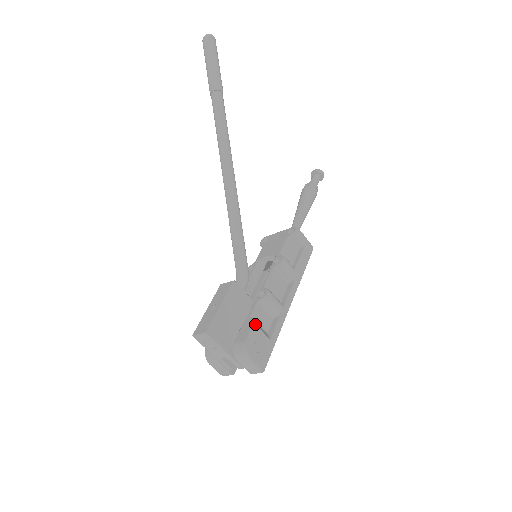
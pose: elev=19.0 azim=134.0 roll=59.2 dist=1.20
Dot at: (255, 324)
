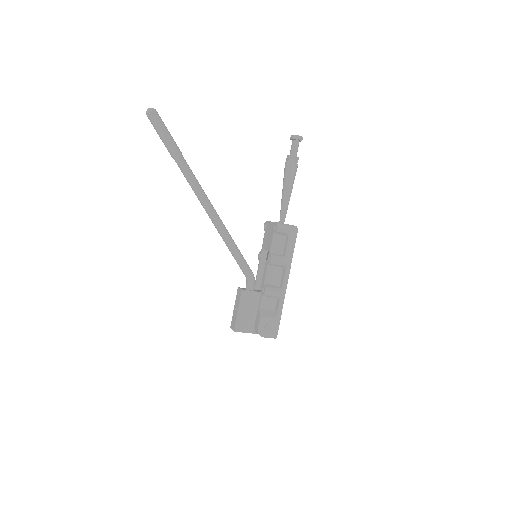
Dot at: (261, 316)
